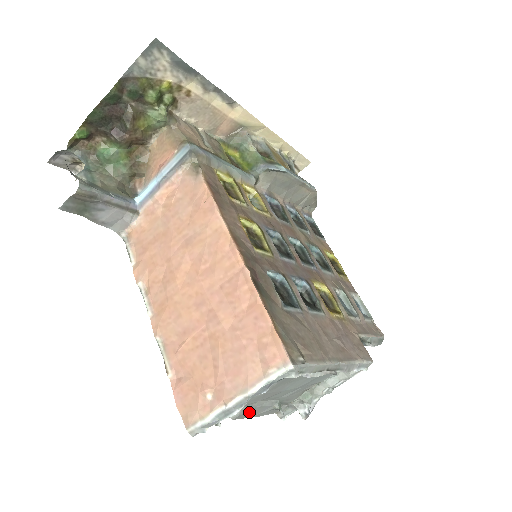
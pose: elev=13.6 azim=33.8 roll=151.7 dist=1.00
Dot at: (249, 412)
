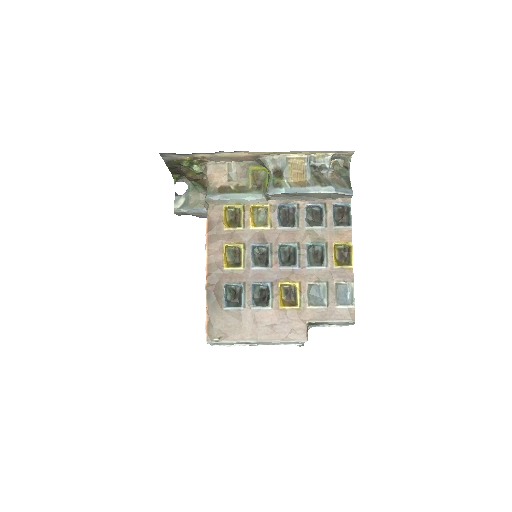
Dot at: occluded
